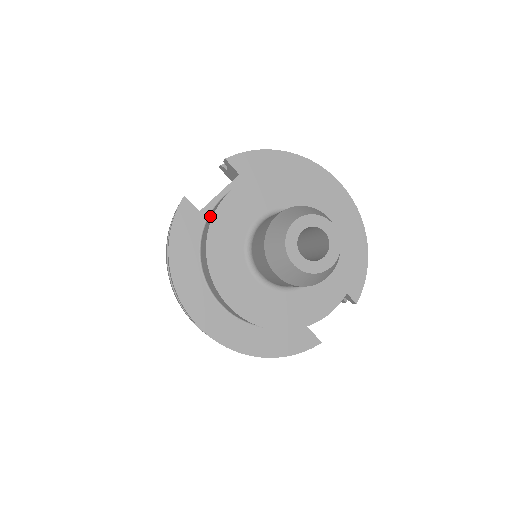
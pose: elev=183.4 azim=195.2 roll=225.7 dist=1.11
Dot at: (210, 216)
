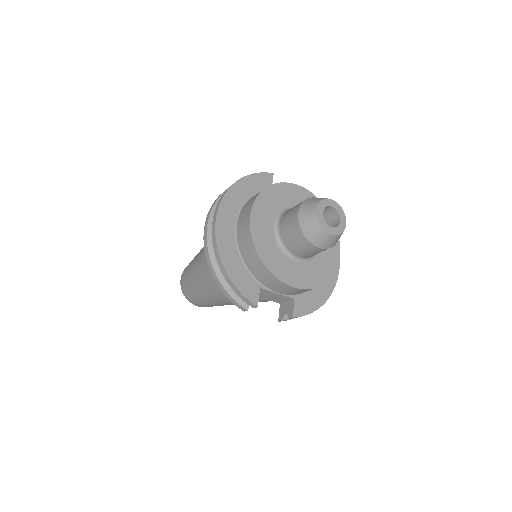
Dot at: occluded
